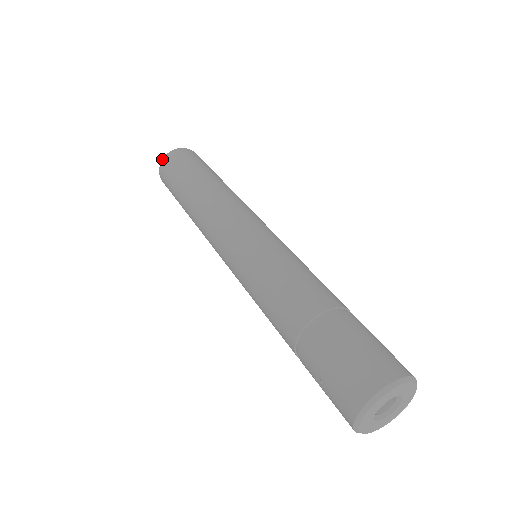
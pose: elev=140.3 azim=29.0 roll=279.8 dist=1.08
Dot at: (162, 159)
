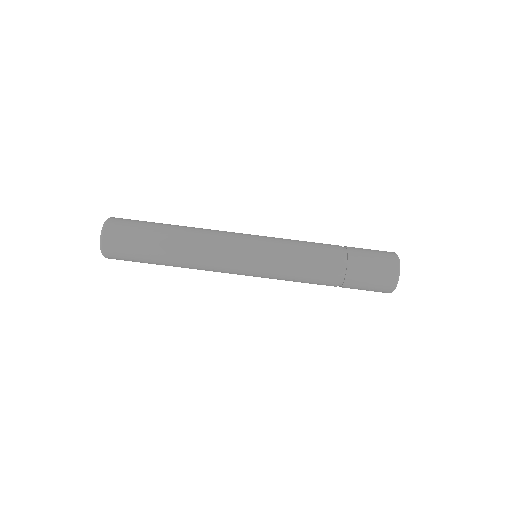
Dot at: (101, 243)
